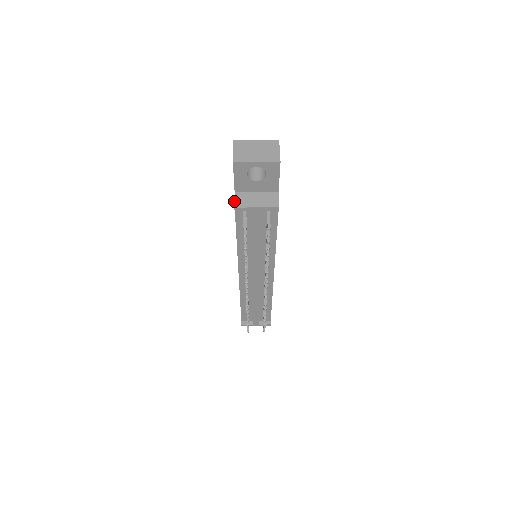
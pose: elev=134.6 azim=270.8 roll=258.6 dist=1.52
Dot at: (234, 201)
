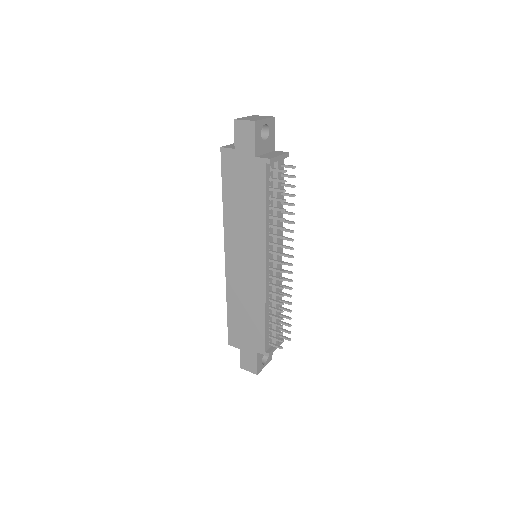
Dot at: (264, 158)
